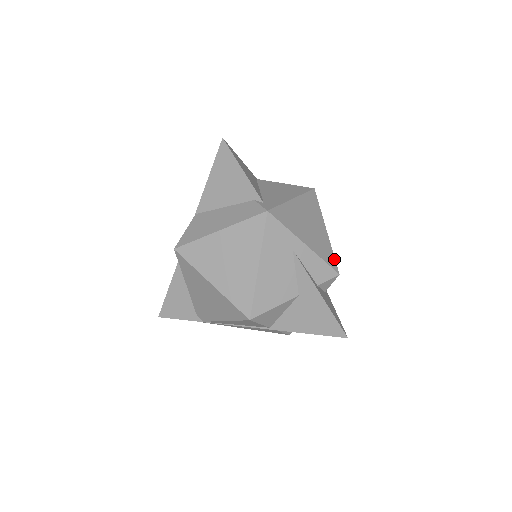
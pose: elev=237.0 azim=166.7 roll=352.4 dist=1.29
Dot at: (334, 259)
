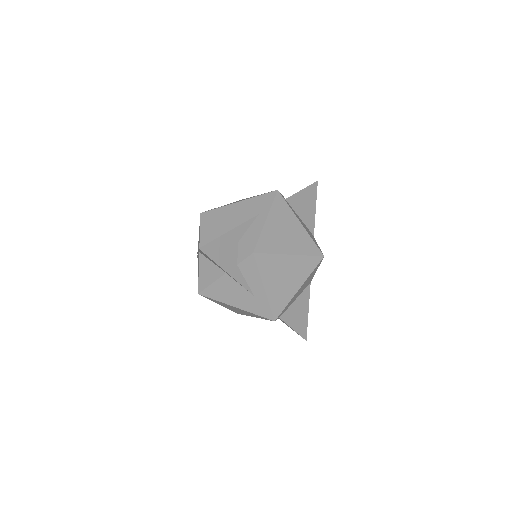
Dot at: (266, 252)
